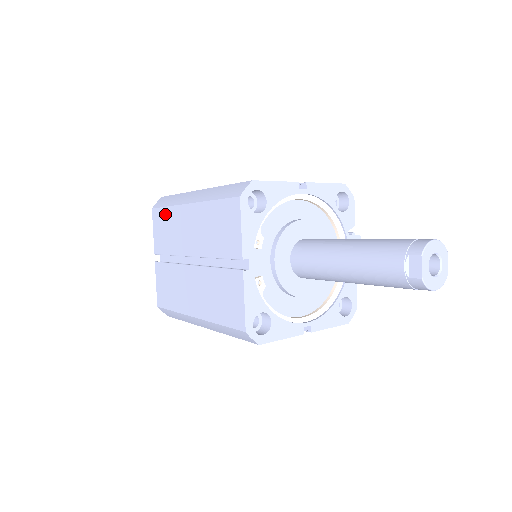
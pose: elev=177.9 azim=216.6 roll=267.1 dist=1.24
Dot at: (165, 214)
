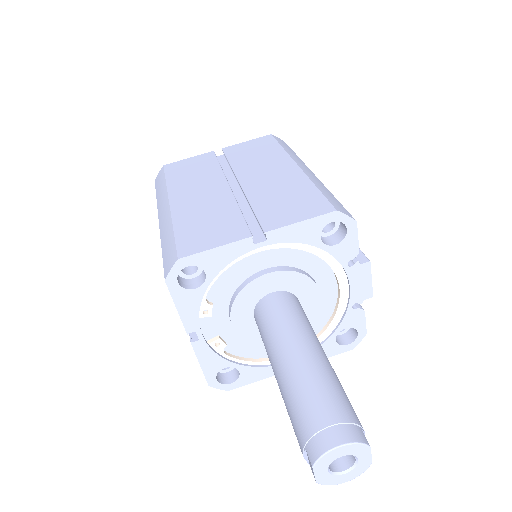
Dot at: occluded
